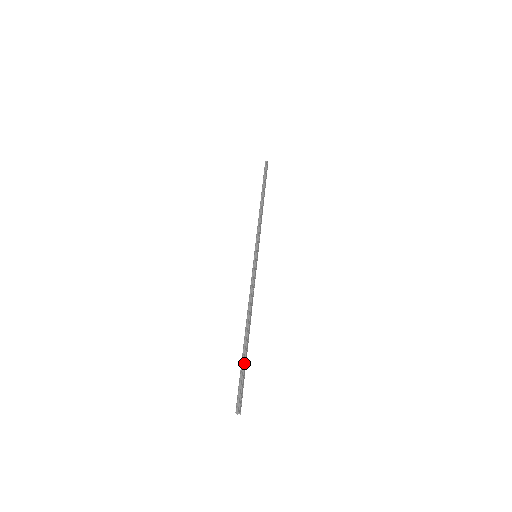
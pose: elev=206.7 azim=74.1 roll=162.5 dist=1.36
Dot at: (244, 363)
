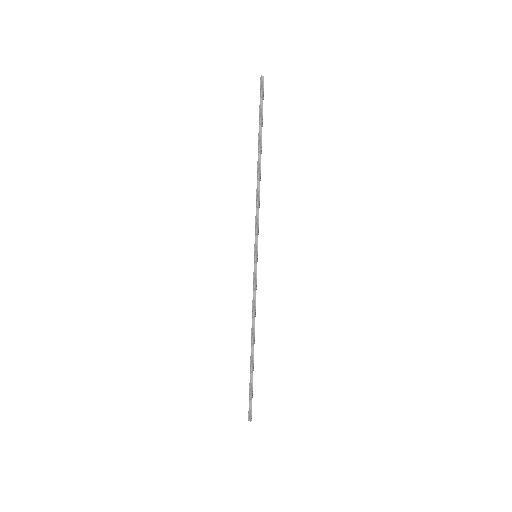
Dot at: (252, 382)
